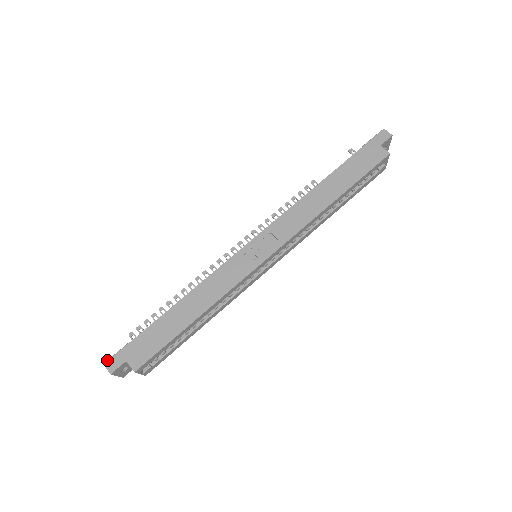
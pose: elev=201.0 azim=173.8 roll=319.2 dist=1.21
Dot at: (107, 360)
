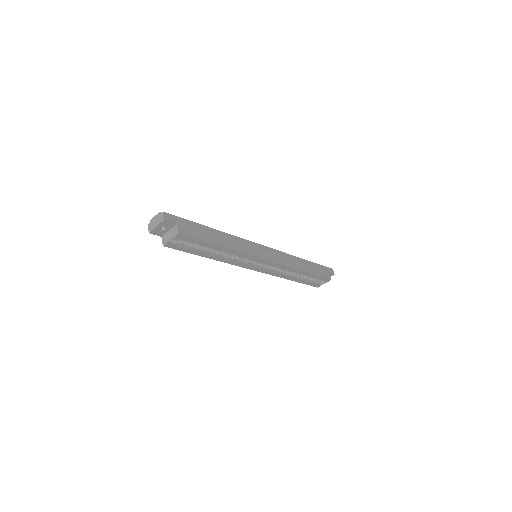
Dot at: (162, 212)
